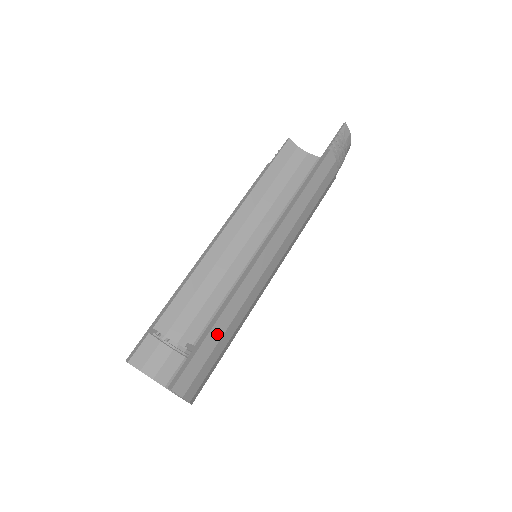
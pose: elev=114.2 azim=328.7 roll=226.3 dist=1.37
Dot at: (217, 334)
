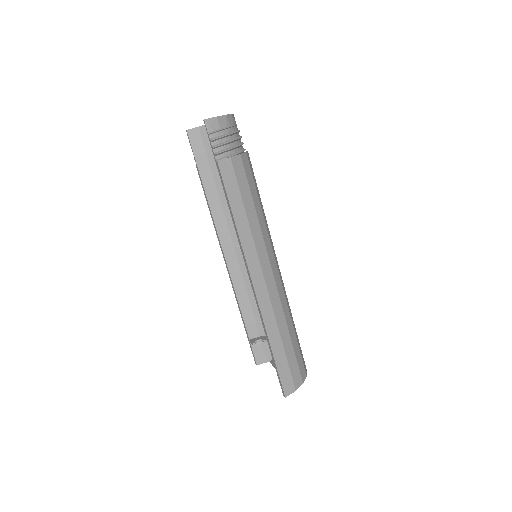
Dot at: (279, 350)
